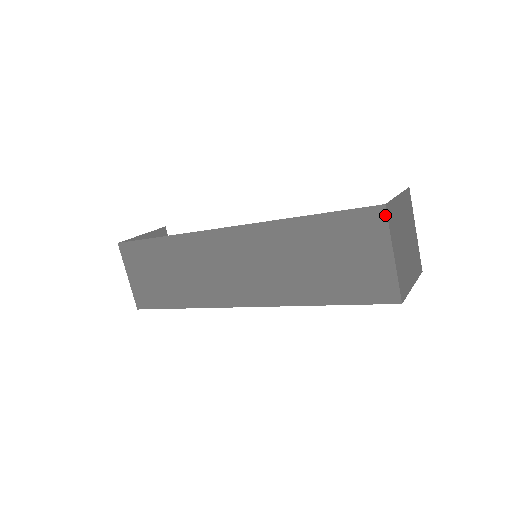
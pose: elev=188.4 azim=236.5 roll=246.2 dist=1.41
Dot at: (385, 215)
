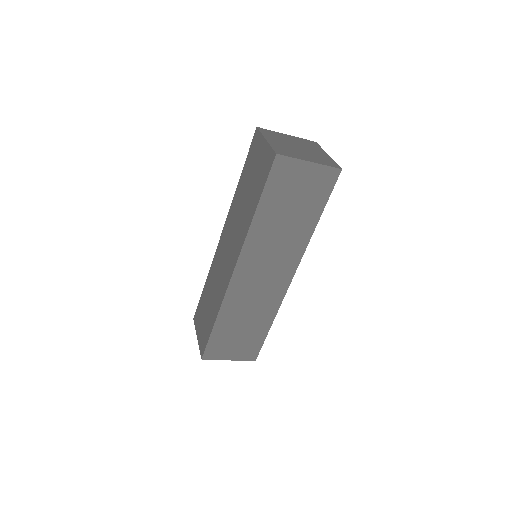
Dot at: (258, 131)
